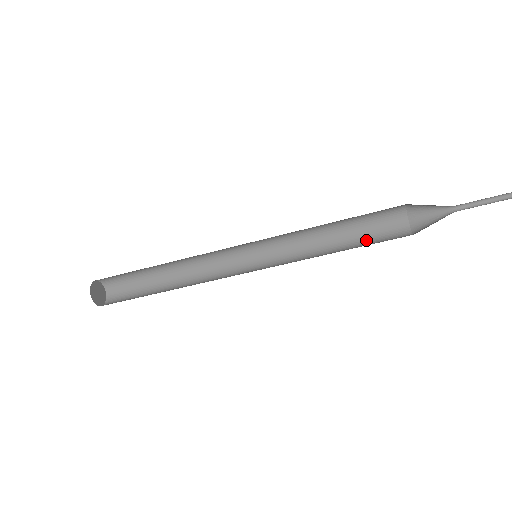
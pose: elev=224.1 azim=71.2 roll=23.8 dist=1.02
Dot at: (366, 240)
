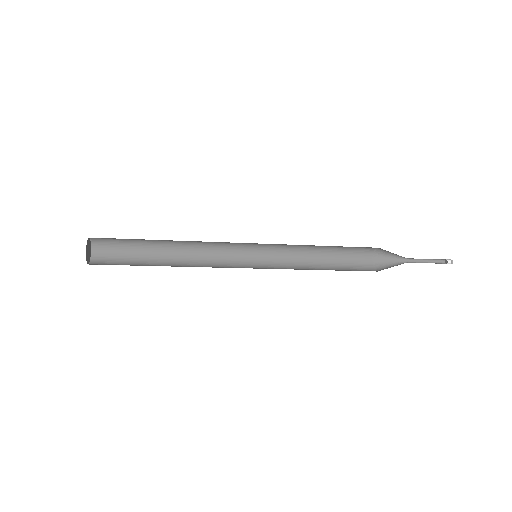
Dot at: (341, 265)
